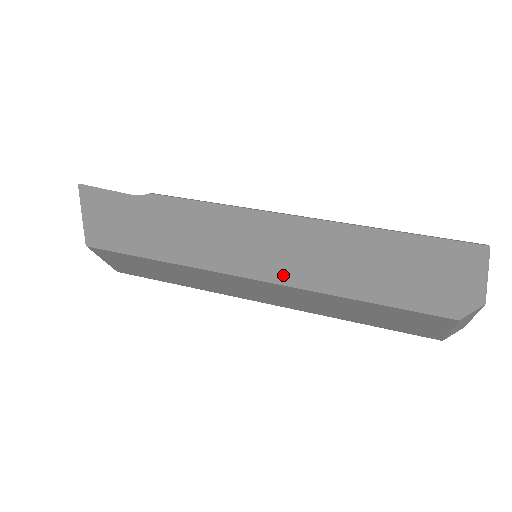
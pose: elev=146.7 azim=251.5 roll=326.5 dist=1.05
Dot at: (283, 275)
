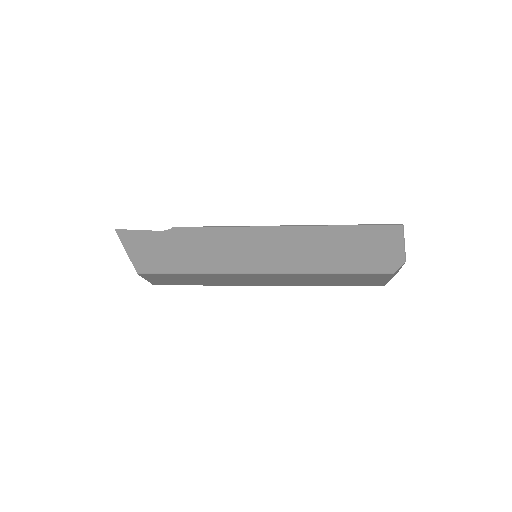
Dot at: (282, 268)
